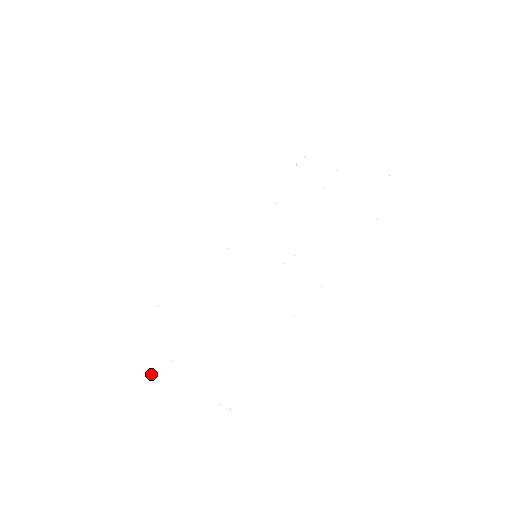
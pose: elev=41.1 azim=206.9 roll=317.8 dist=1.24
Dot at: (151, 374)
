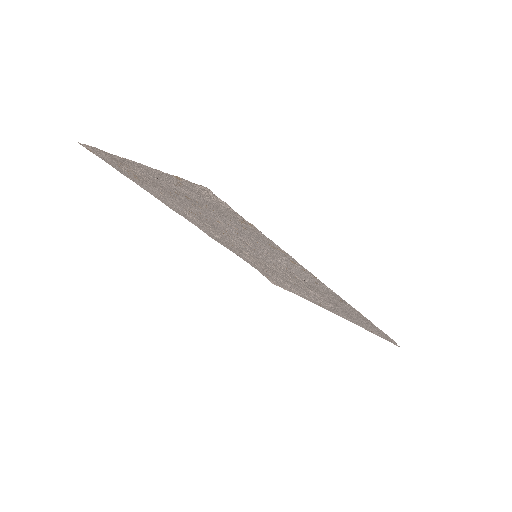
Dot at: occluded
